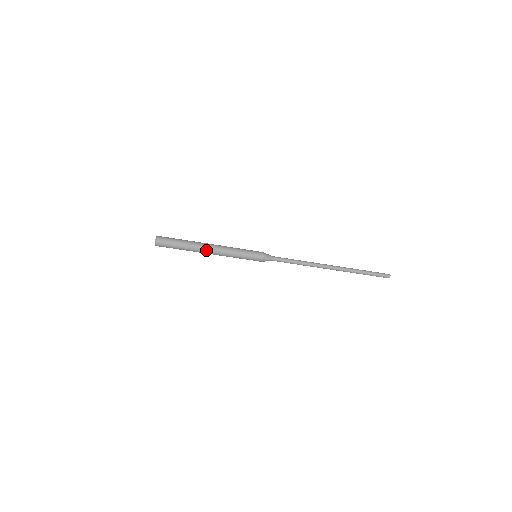
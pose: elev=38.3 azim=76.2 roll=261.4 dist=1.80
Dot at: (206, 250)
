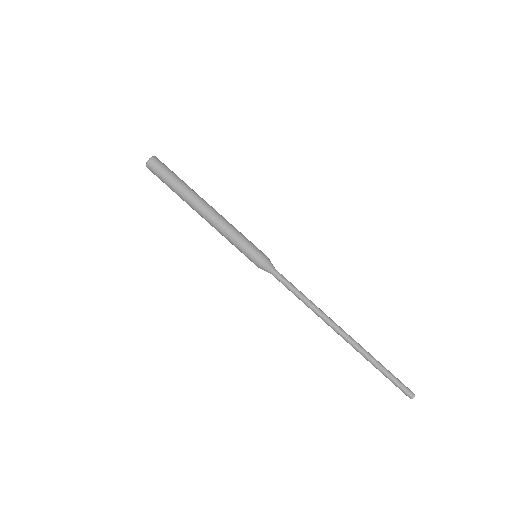
Dot at: (202, 206)
